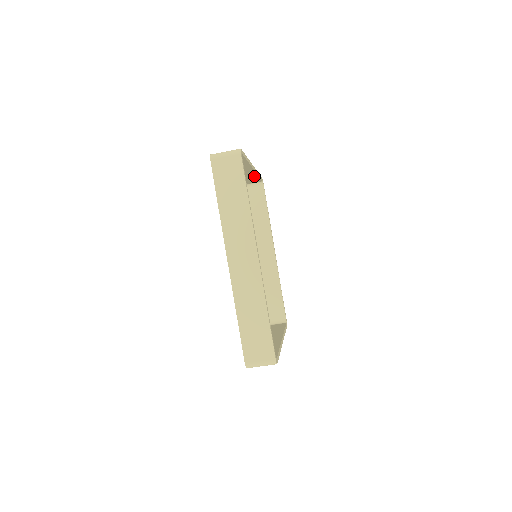
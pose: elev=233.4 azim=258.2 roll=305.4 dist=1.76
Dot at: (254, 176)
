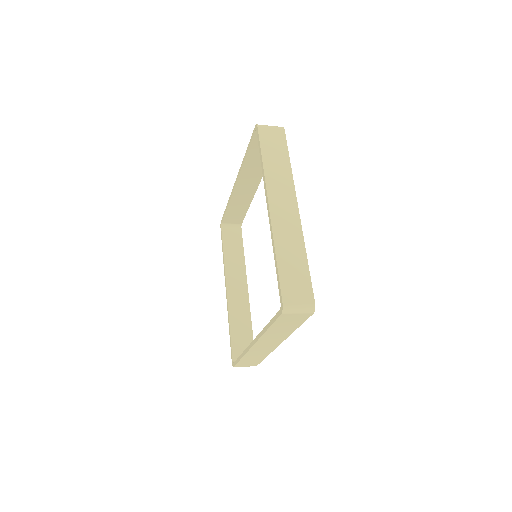
Dot at: (285, 172)
